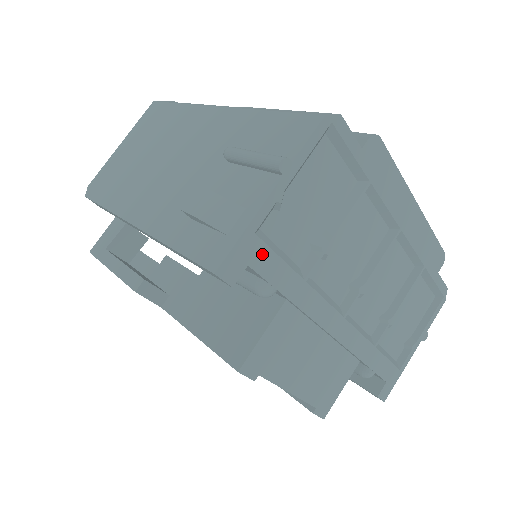
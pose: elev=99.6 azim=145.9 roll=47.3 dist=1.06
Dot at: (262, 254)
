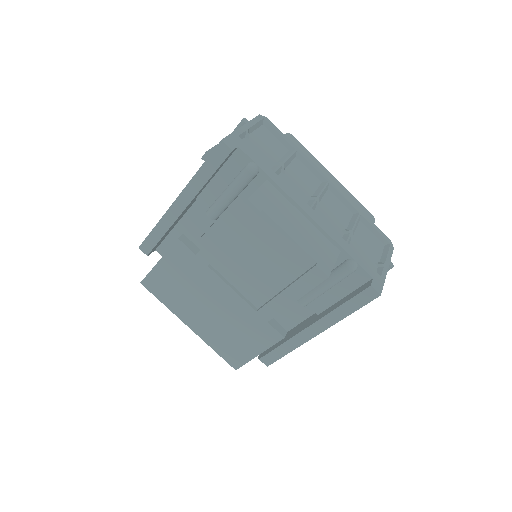
Dot at: (245, 146)
